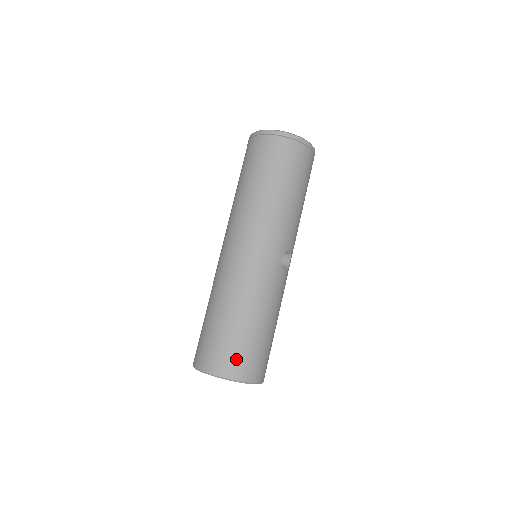
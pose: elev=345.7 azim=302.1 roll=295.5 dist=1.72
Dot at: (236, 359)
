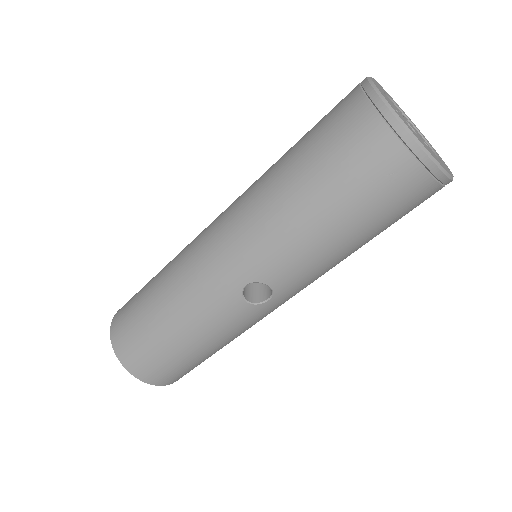
Dot at: (128, 338)
